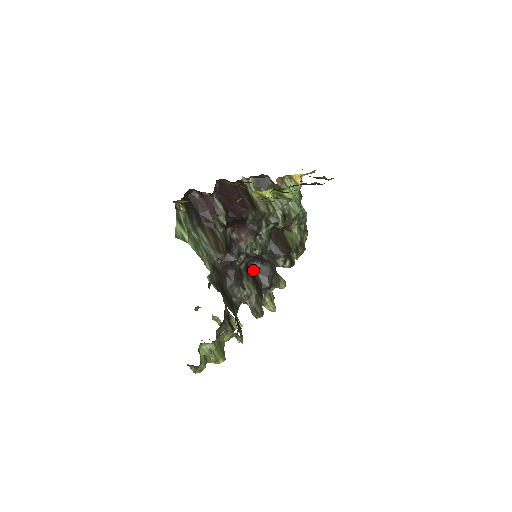
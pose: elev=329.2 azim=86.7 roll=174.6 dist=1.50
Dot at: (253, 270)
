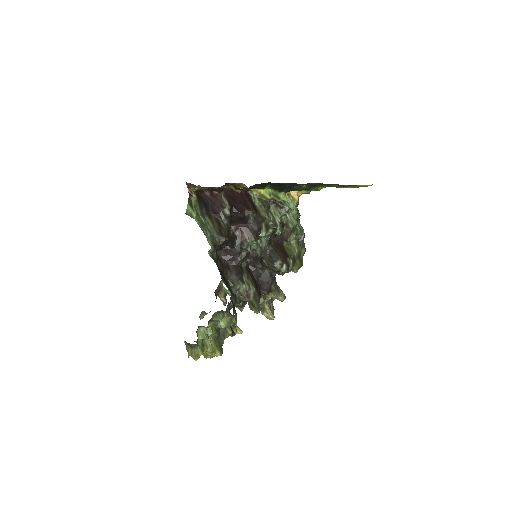
Dot at: (254, 275)
